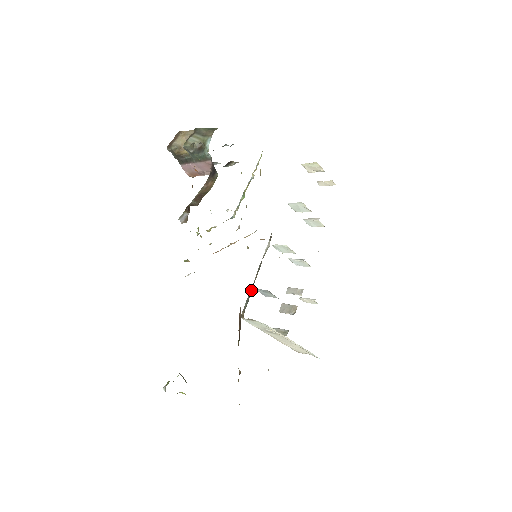
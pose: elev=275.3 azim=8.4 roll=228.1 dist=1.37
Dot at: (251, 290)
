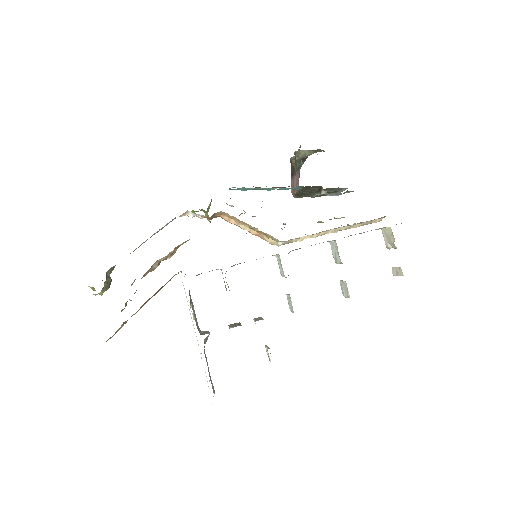
Dot at: occluded
